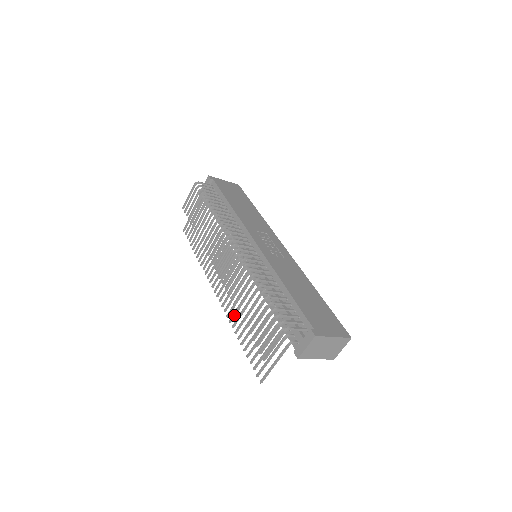
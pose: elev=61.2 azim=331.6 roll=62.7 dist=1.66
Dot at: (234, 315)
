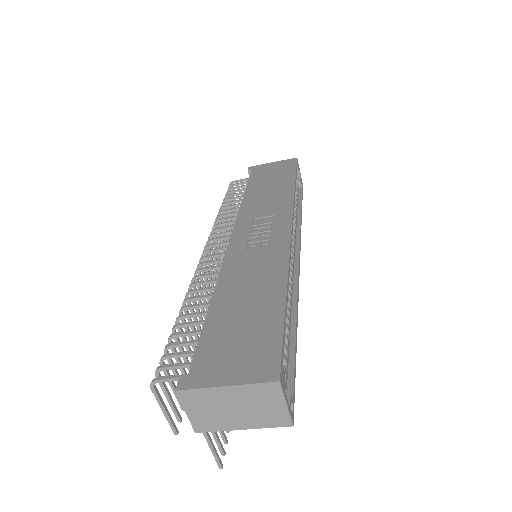
Dot at: occluded
